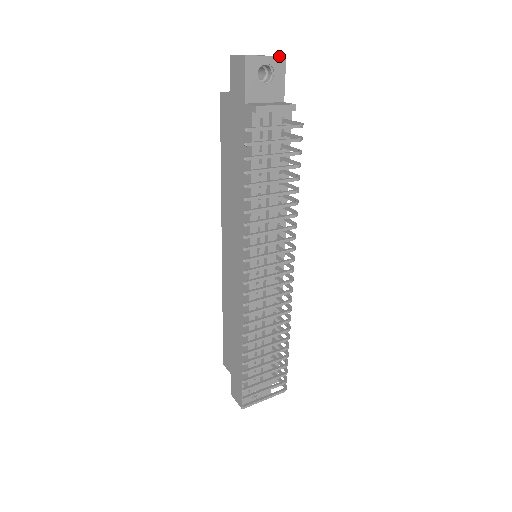
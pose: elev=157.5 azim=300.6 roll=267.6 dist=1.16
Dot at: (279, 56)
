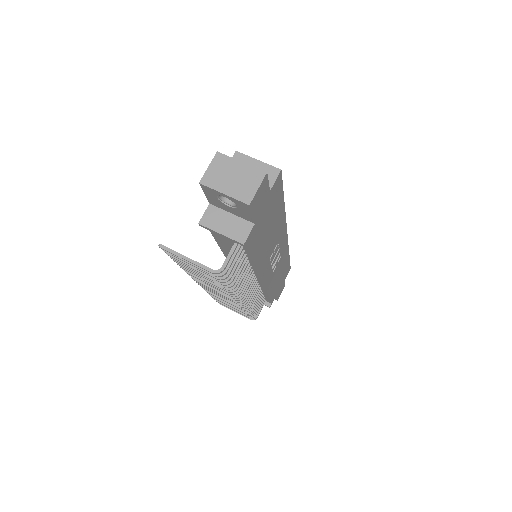
Dot at: (240, 201)
